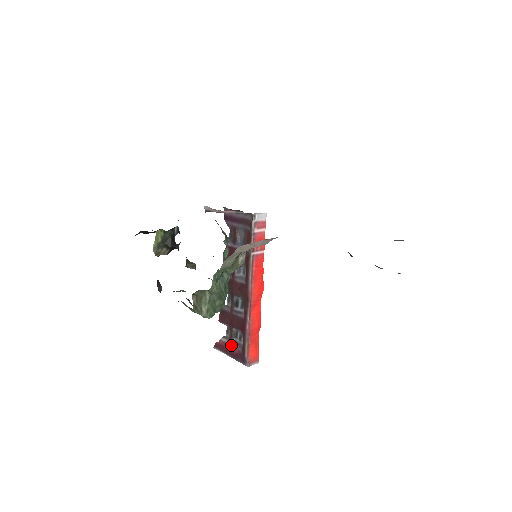
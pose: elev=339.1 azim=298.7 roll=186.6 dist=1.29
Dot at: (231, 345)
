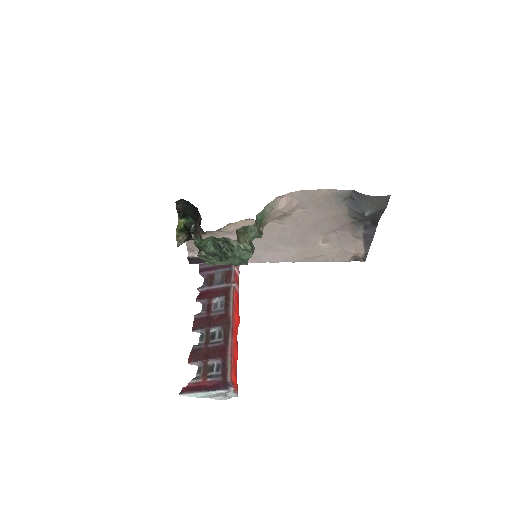
Dot at: (206, 380)
